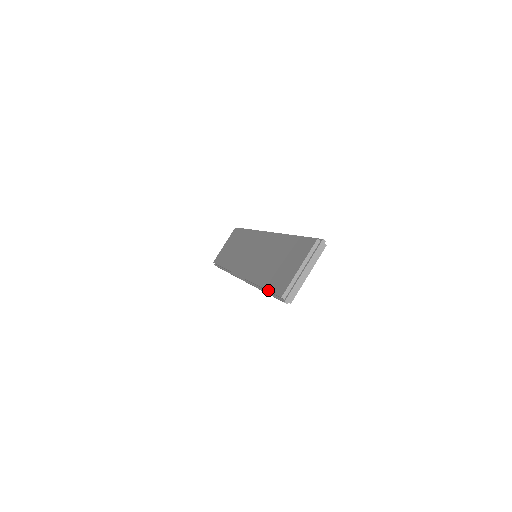
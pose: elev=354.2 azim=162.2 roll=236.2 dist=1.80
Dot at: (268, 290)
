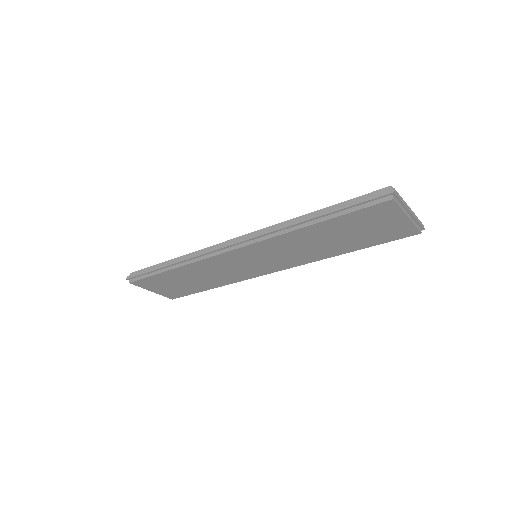
Dot at: (347, 200)
